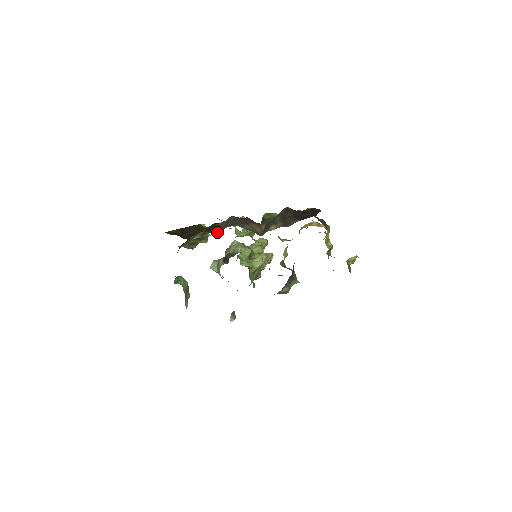
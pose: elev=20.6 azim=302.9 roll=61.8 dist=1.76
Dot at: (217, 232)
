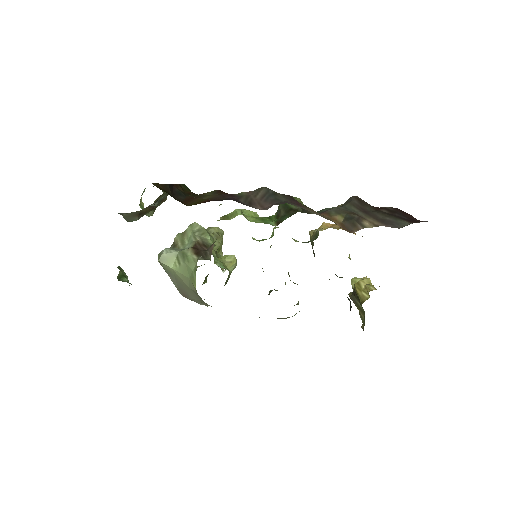
Dot at: (256, 208)
